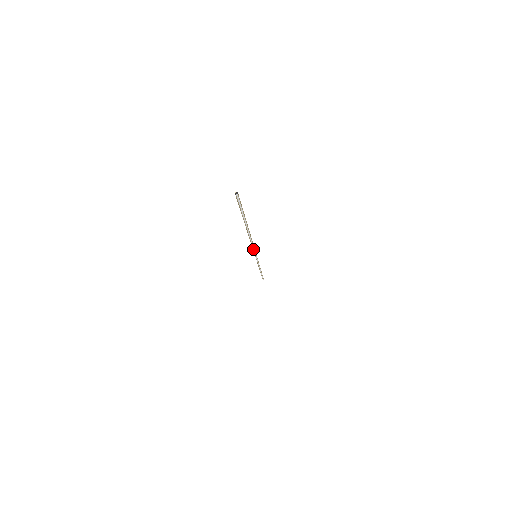
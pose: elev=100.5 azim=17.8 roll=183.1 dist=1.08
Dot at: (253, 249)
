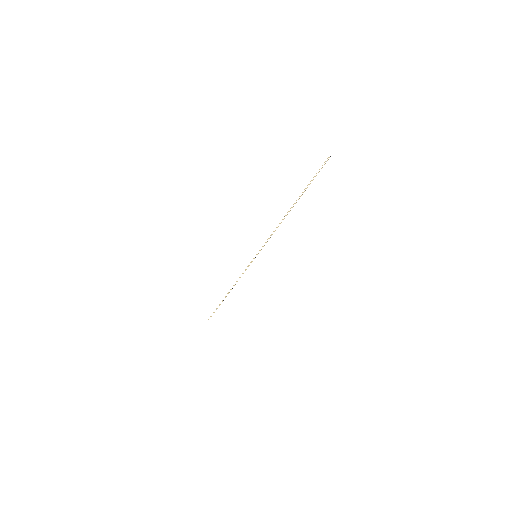
Dot at: (267, 240)
